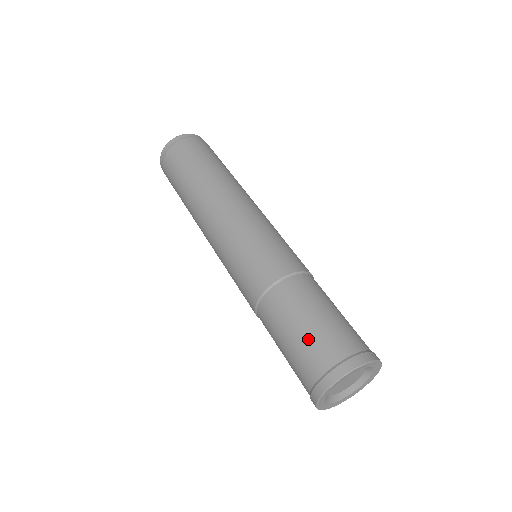
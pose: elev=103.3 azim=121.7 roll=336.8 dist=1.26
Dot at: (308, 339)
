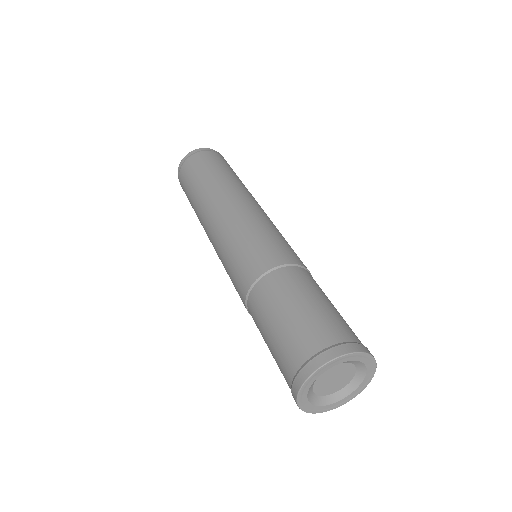
Dot at: (274, 357)
